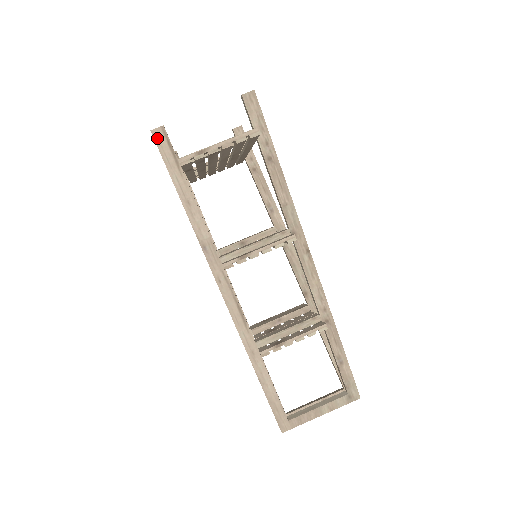
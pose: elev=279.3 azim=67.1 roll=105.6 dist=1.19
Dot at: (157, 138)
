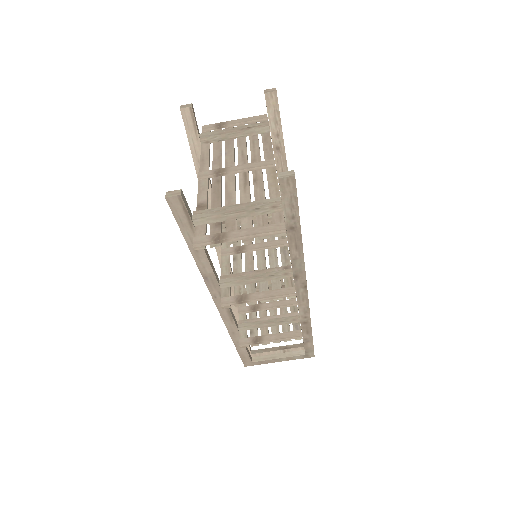
Dot at: (172, 204)
